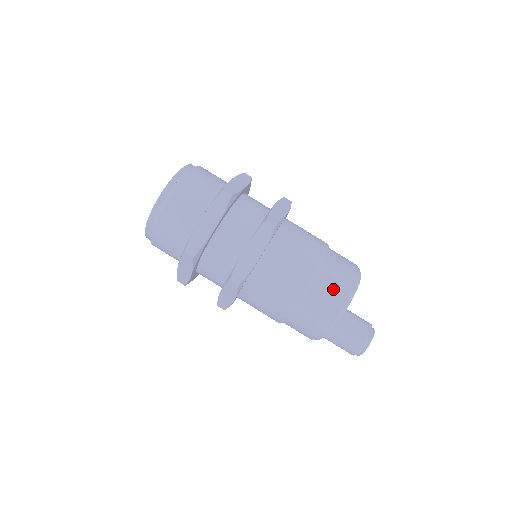
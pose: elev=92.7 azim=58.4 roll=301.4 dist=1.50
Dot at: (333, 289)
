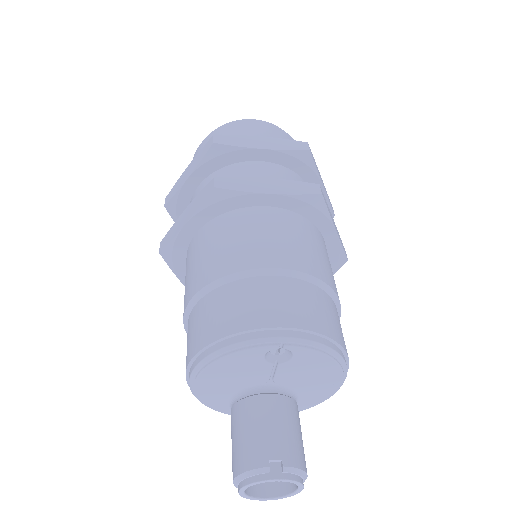
Dot at: (210, 320)
